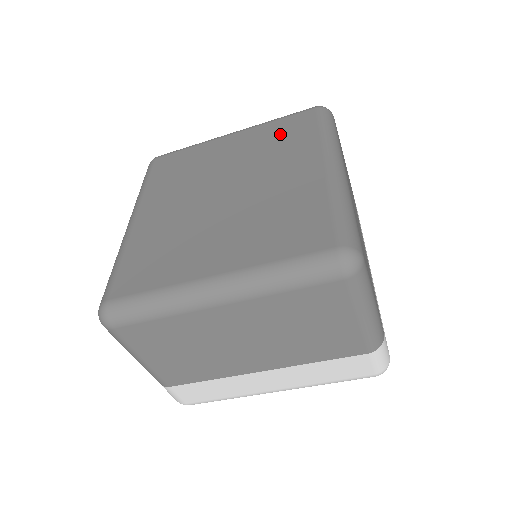
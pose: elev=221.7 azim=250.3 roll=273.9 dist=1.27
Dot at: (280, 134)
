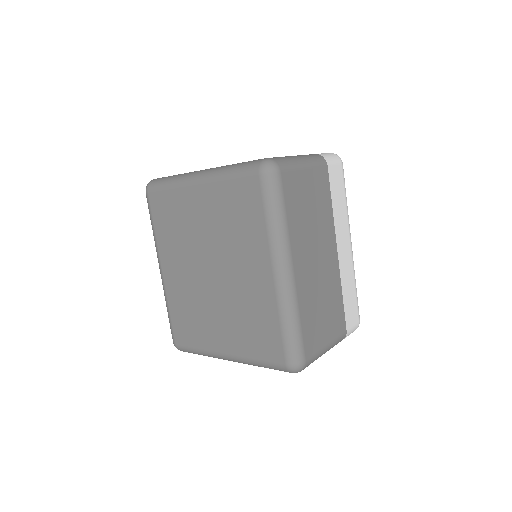
Dot at: (236, 208)
